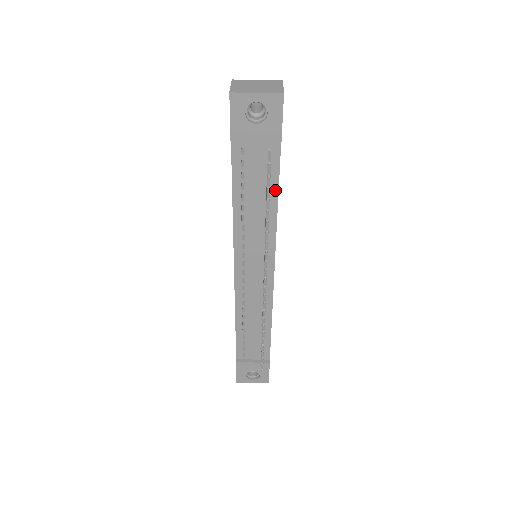
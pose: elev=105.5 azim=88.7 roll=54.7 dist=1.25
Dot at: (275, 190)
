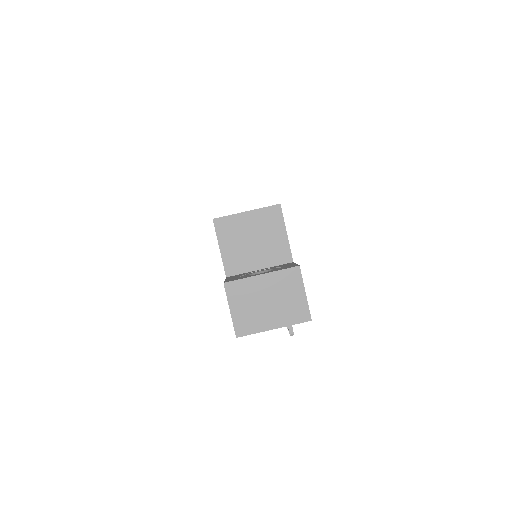
Dot at: occluded
